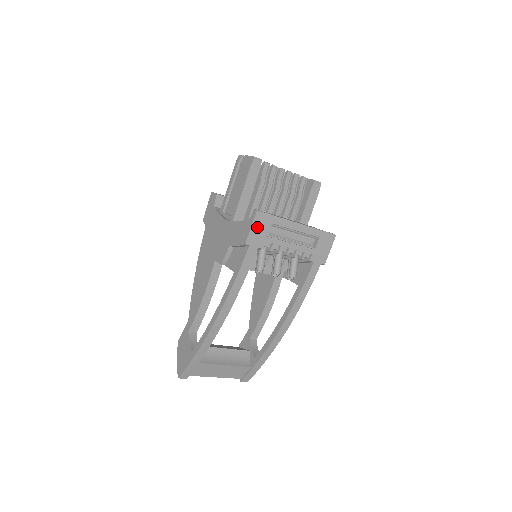
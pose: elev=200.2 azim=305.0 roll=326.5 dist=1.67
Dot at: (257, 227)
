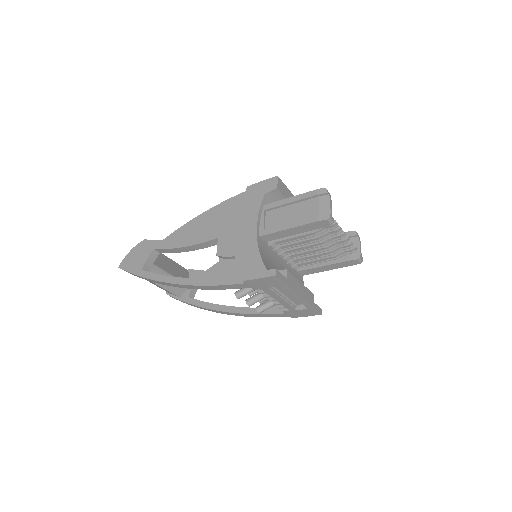
Dot at: (264, 281)
